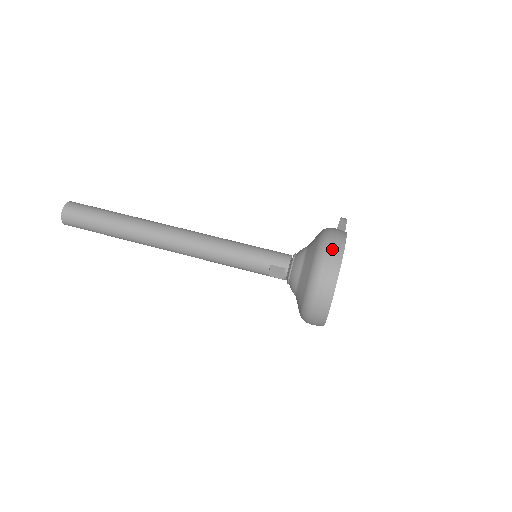
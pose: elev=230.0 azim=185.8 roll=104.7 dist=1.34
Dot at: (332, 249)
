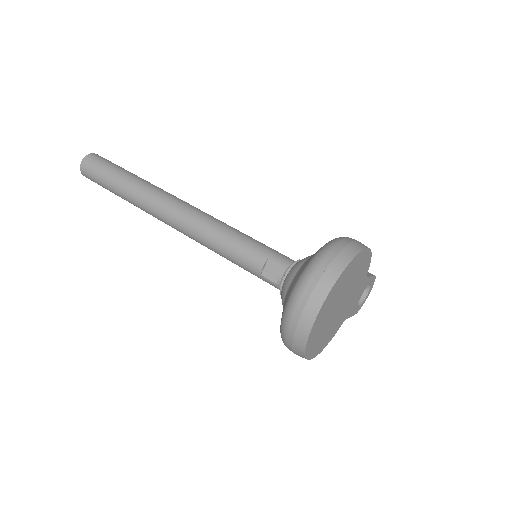
Dot at: (348, 242)
